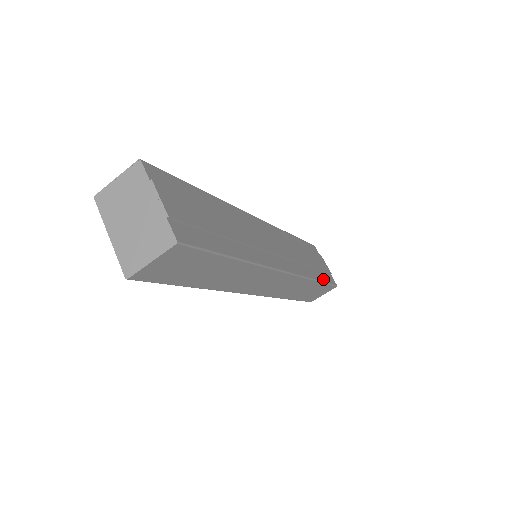
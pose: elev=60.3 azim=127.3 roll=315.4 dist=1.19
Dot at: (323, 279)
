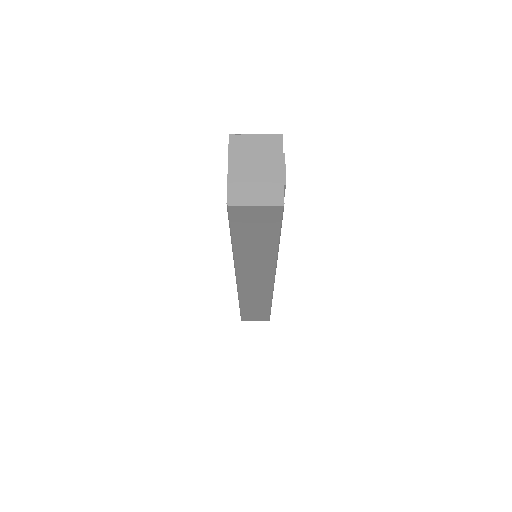
Dot at: occluded
